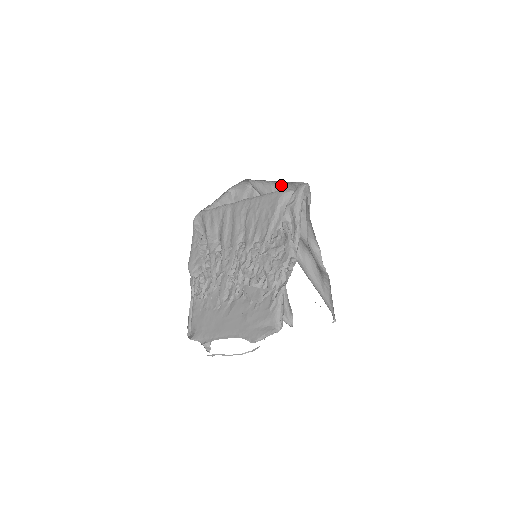
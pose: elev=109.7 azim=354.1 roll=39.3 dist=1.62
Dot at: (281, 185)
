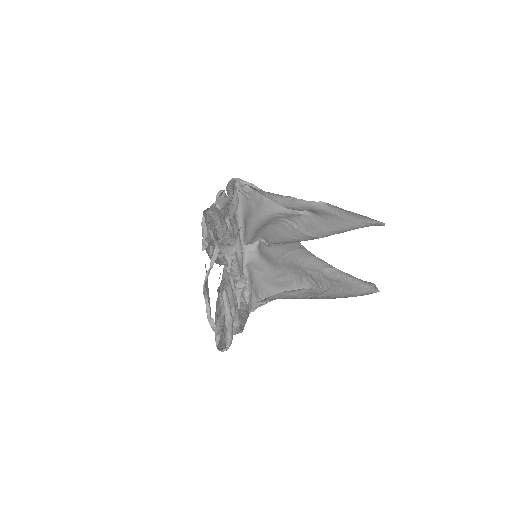
Dot at: (243, 209)
